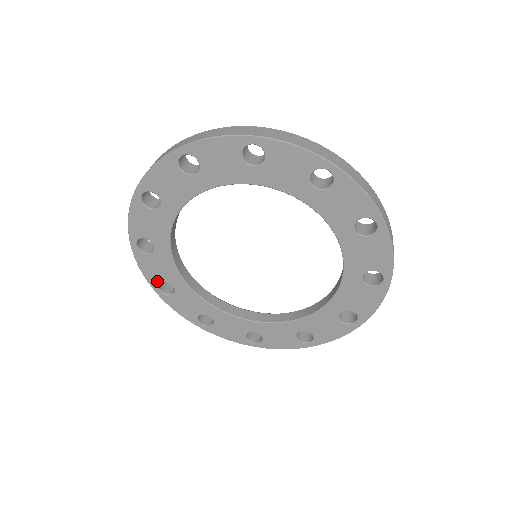
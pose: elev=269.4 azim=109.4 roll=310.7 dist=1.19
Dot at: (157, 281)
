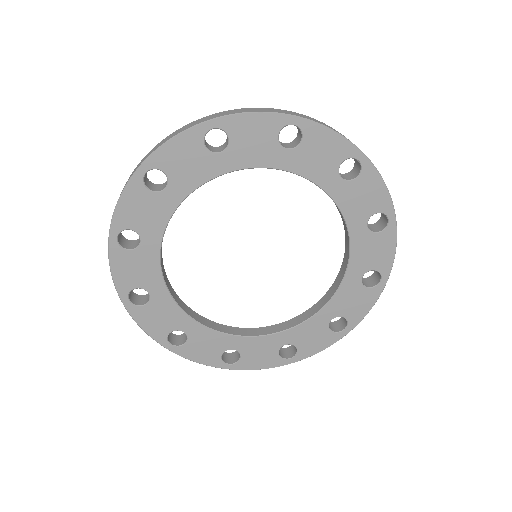
Dot at: (164, 334)
